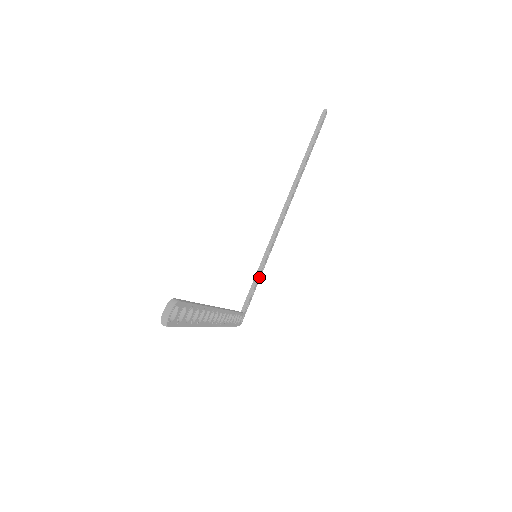
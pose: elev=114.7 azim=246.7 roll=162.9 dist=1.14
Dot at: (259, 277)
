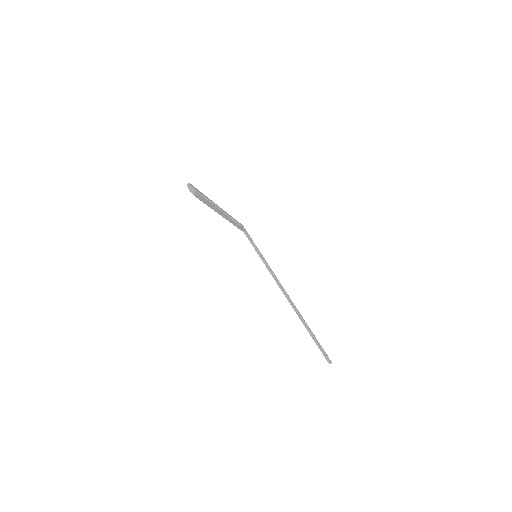
Dot at: occluded
